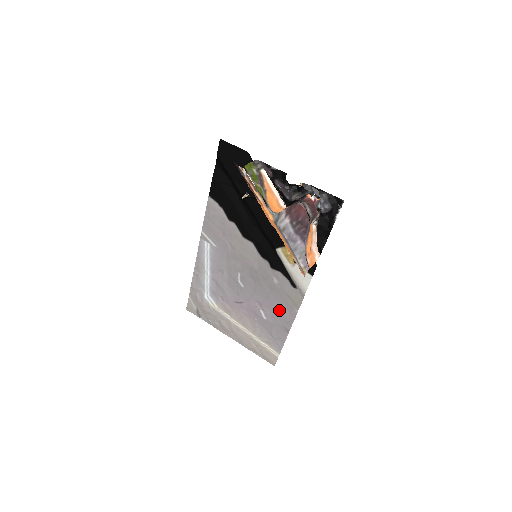
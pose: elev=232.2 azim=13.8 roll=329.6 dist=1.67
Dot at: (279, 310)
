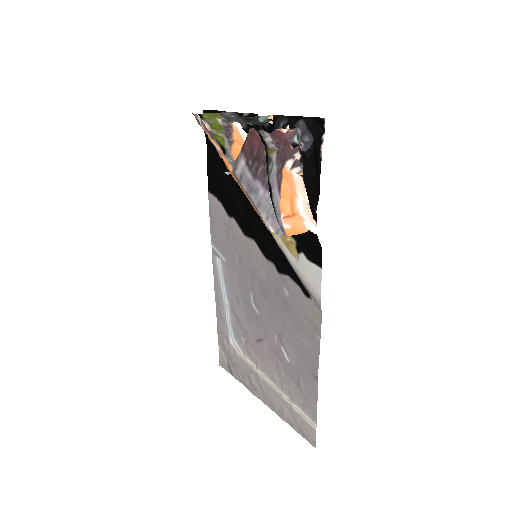
Dot at: (300, 342)
